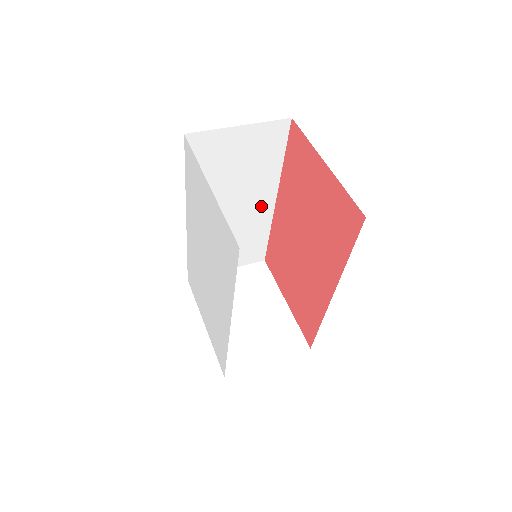
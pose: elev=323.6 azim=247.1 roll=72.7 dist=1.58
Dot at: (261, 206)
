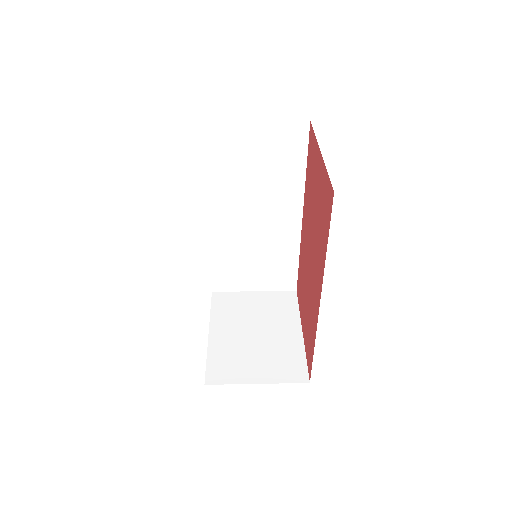
Dot at: (286, 220)
